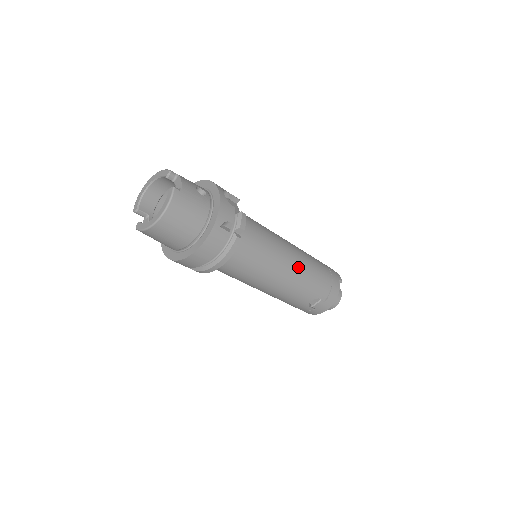
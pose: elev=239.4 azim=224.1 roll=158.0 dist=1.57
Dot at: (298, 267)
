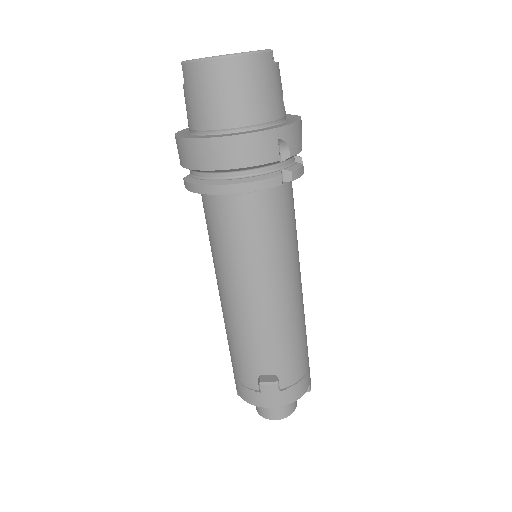
Dot at: (293, 308)
